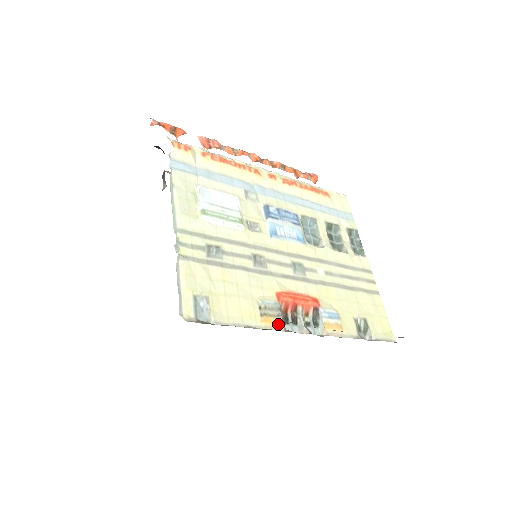
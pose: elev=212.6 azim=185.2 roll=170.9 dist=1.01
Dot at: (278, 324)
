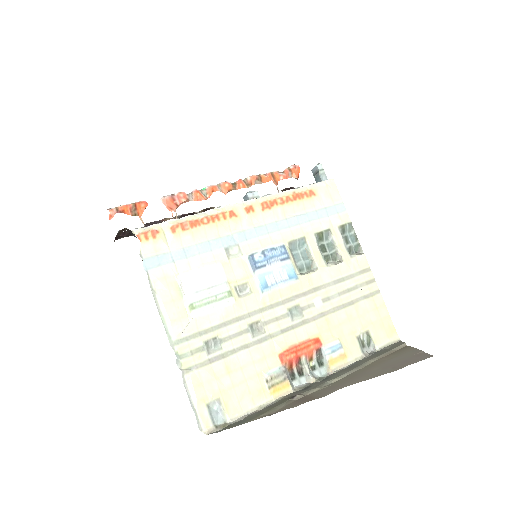
Dot at: (286, 388)
